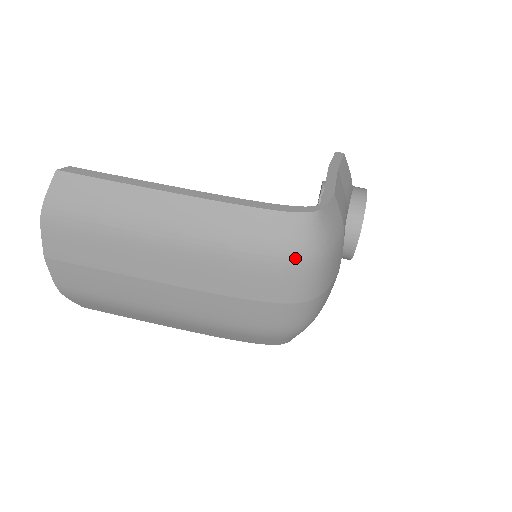
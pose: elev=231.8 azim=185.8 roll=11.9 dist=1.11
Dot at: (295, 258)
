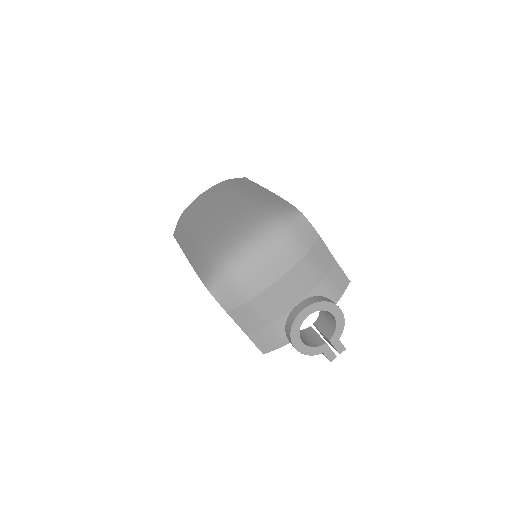
Dot at: (272, 216)
